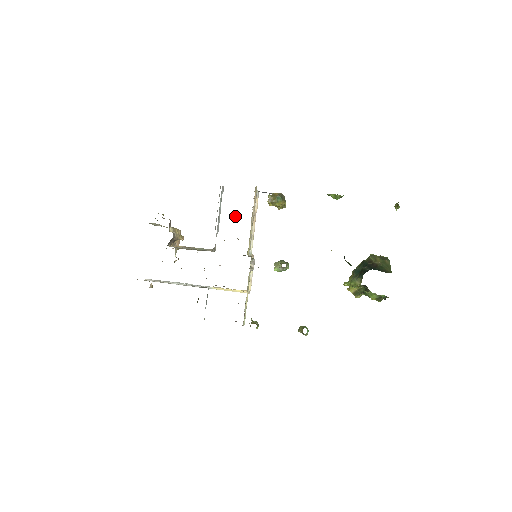
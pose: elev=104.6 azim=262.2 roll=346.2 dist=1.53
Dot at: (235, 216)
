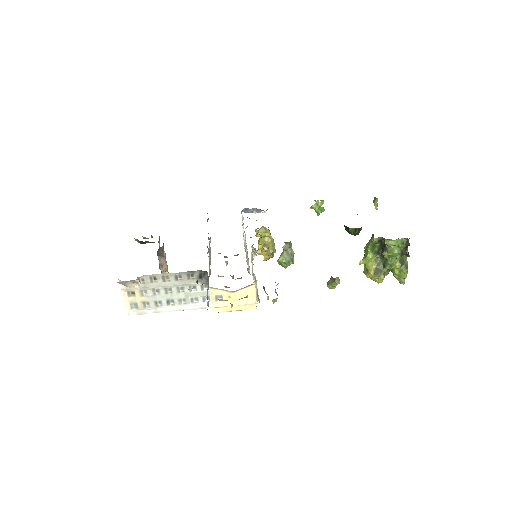
Dot at: (226, 265)
